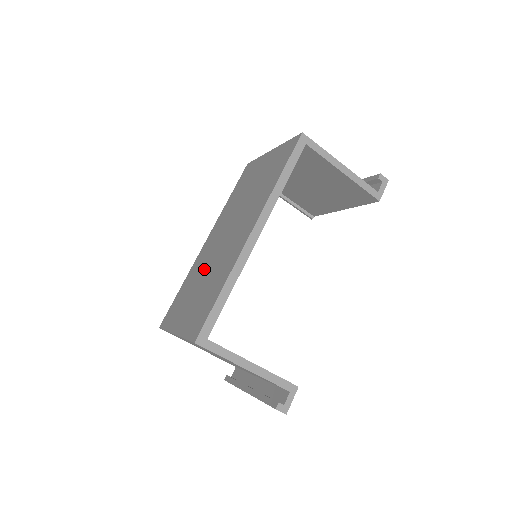
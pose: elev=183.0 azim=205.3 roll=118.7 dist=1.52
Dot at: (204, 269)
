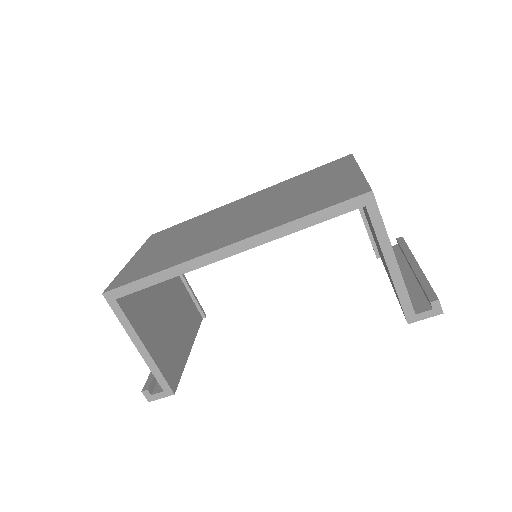
Dot at: (201, 227)
